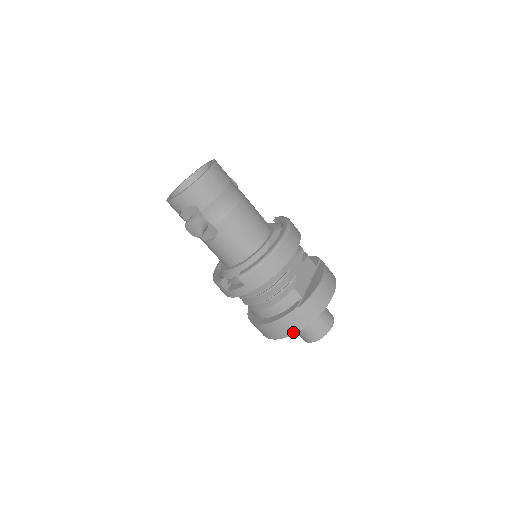
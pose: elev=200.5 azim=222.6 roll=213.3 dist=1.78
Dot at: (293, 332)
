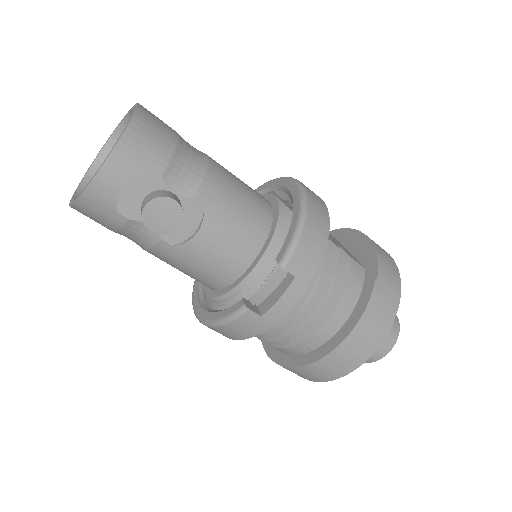
Dot at: (387, 327)
